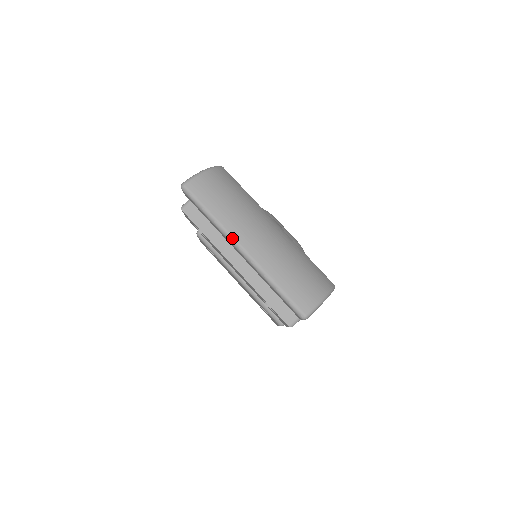
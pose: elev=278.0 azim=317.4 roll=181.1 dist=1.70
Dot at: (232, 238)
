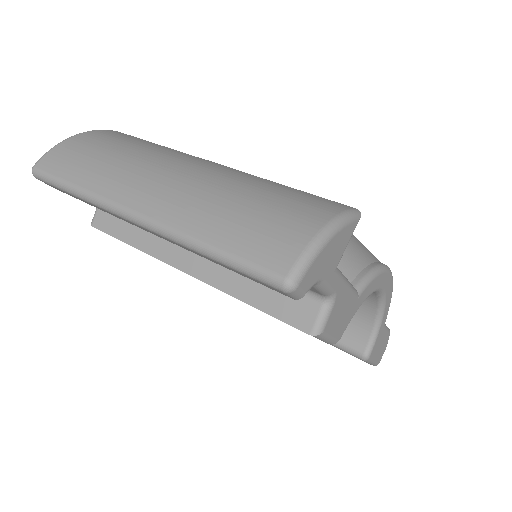
Dot at: (113, 205)
